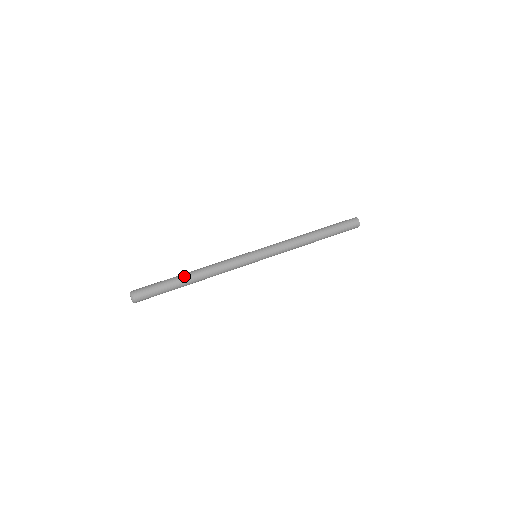
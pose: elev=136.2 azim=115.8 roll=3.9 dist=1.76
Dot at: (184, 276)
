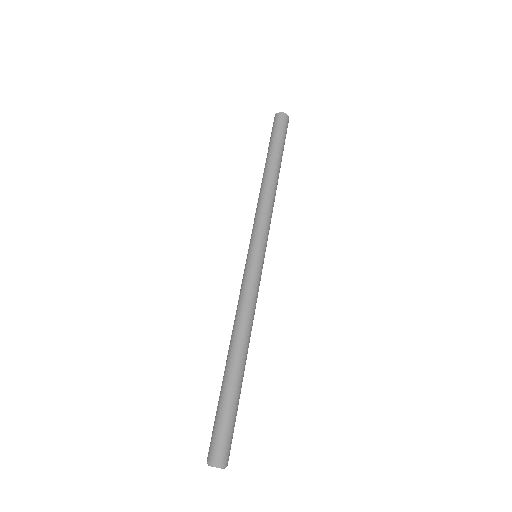
Dot at: (239, 369)
